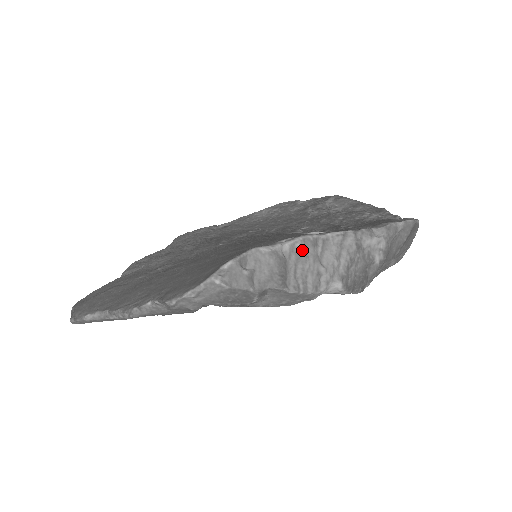
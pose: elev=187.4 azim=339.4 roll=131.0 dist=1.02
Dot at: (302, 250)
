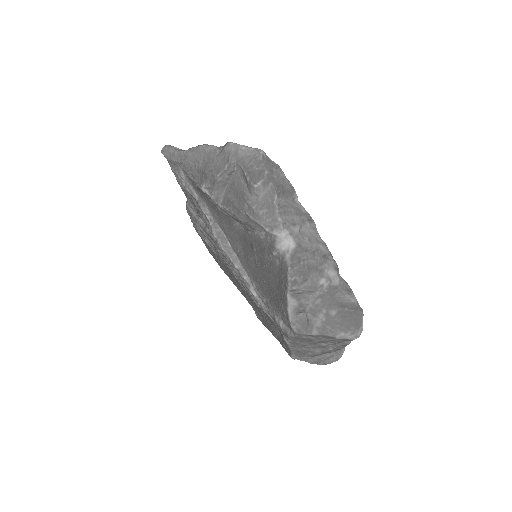
Dot at: (302, 213)
